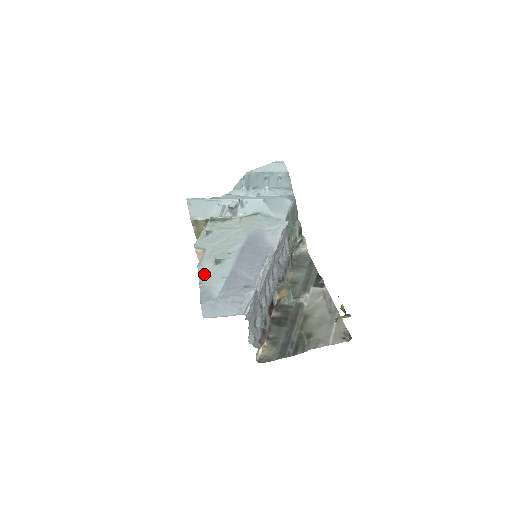
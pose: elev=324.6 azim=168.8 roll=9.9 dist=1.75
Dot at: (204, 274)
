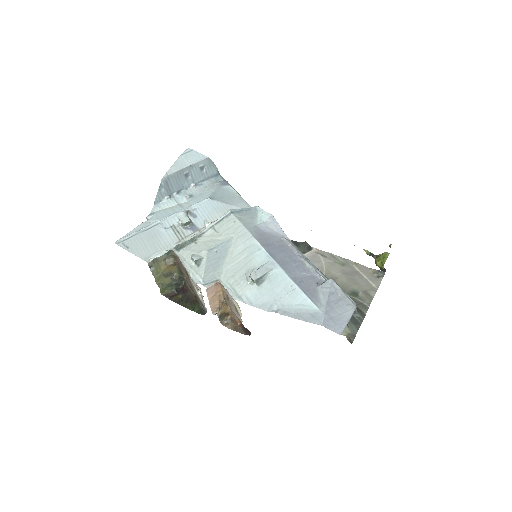
Dot at: (261, 301)
